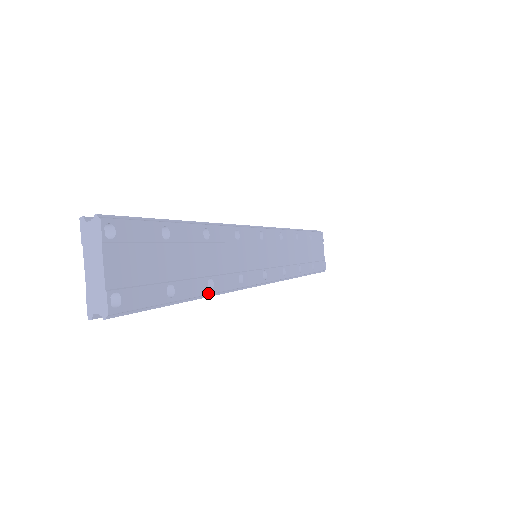
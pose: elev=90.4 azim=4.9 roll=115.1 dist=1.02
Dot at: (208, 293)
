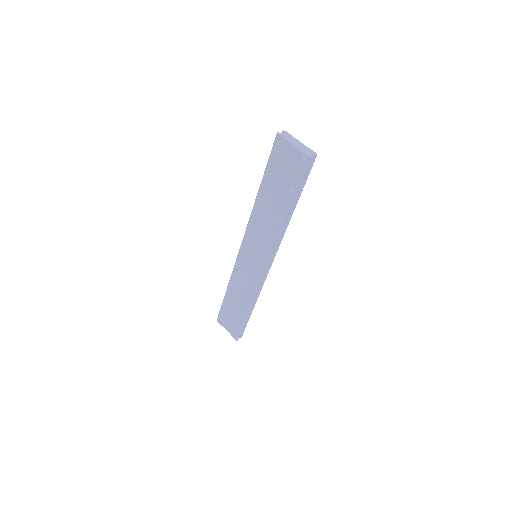
Dot at: (291, 215)
